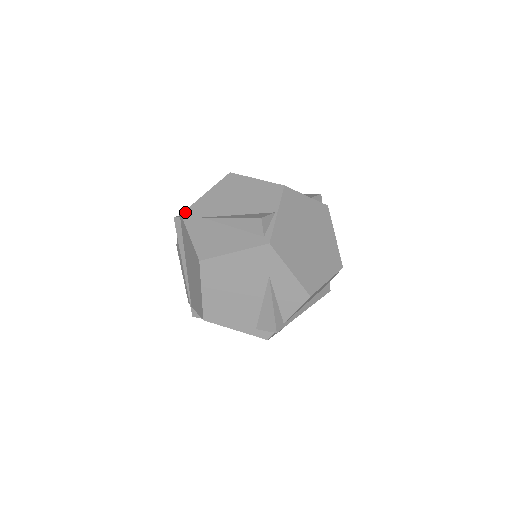
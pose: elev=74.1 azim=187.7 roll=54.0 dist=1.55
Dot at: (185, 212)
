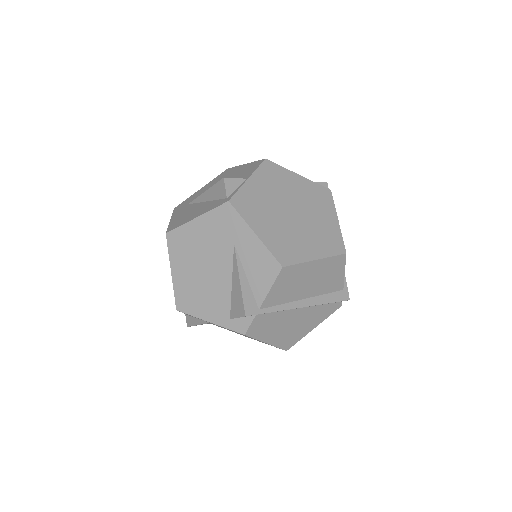
Dot at: (178, 206)
